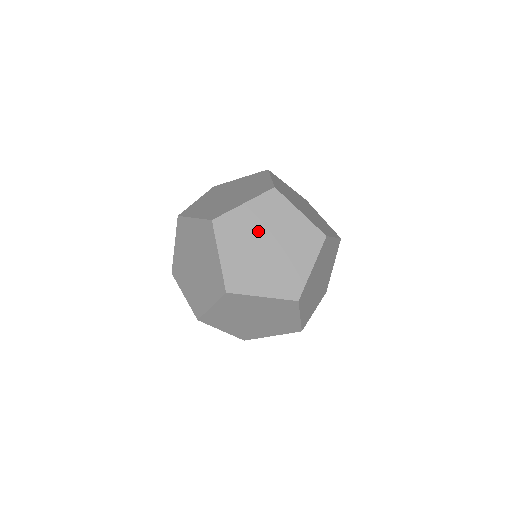
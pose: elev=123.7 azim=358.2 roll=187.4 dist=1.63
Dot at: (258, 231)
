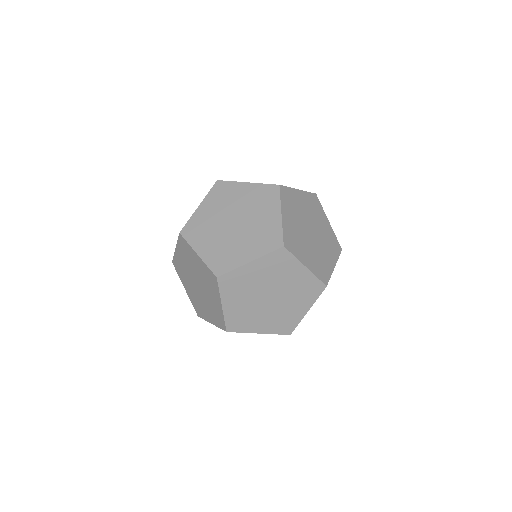
Dot at: (220, 217)
